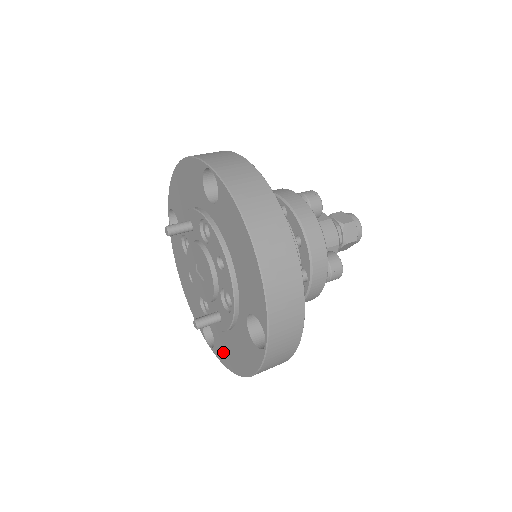
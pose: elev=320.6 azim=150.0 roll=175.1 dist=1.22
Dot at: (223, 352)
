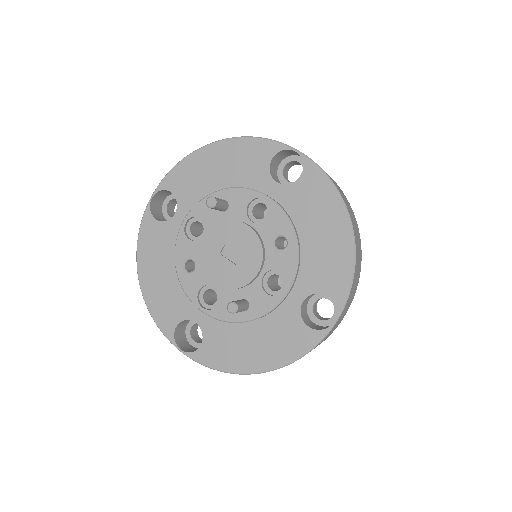
Dot at: (221, 352)
